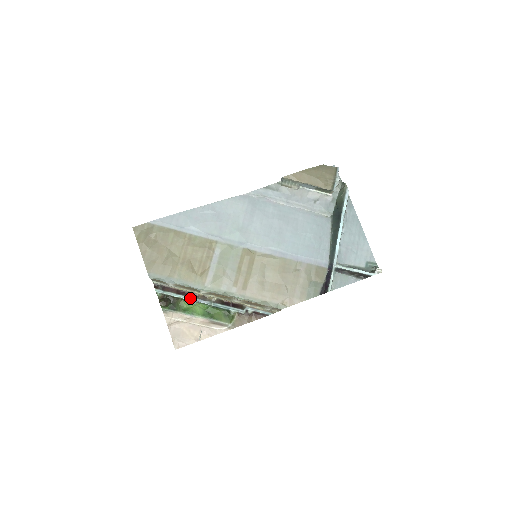
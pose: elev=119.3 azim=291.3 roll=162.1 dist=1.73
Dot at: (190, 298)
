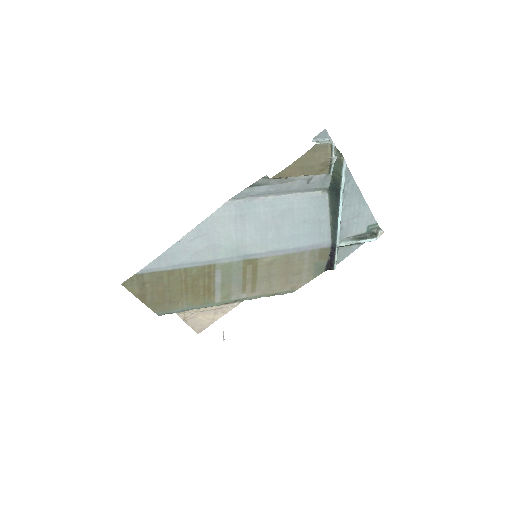
Dot at: occluded
